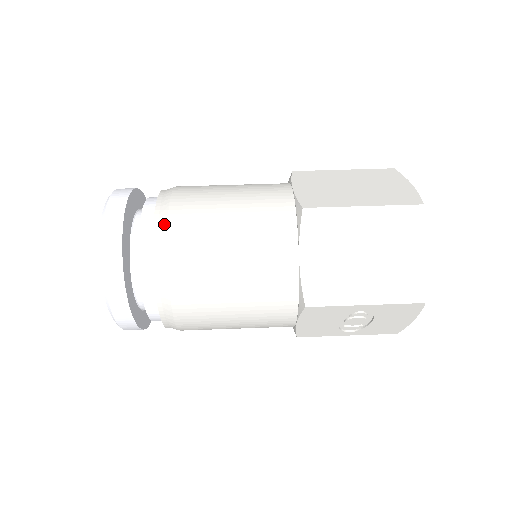
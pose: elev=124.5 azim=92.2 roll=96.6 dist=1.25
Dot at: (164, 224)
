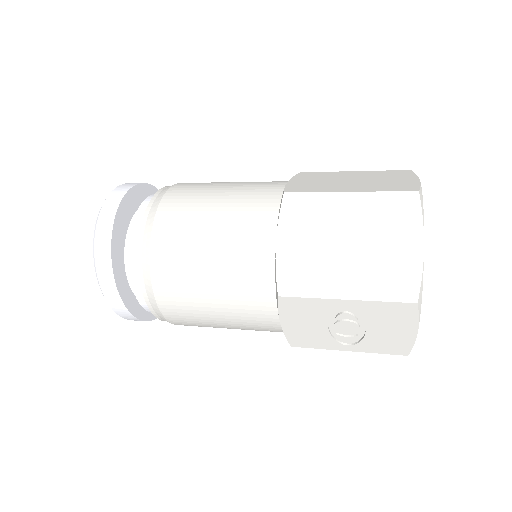
Dot at: (155, 207)
